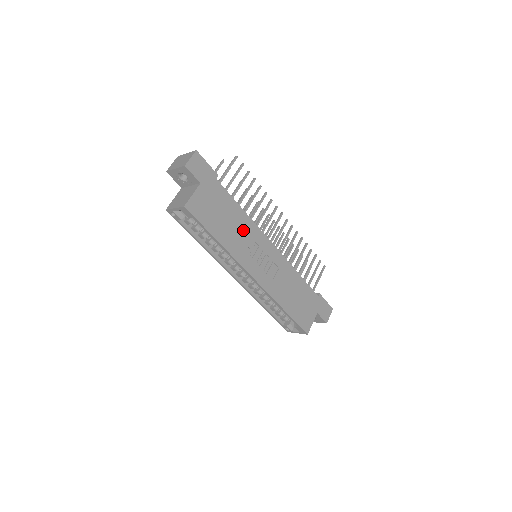
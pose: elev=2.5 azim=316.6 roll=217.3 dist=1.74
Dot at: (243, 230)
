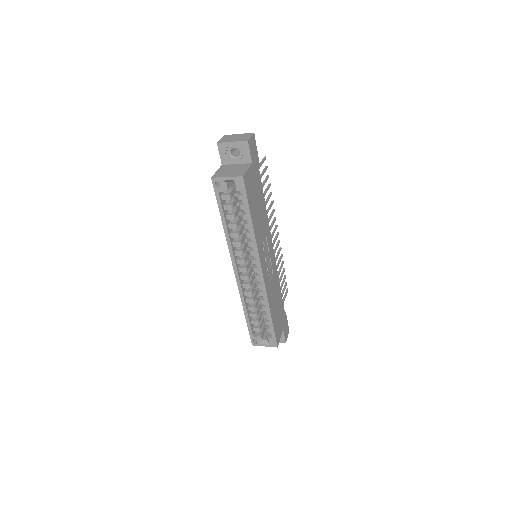
Dot at: (263, 223)
